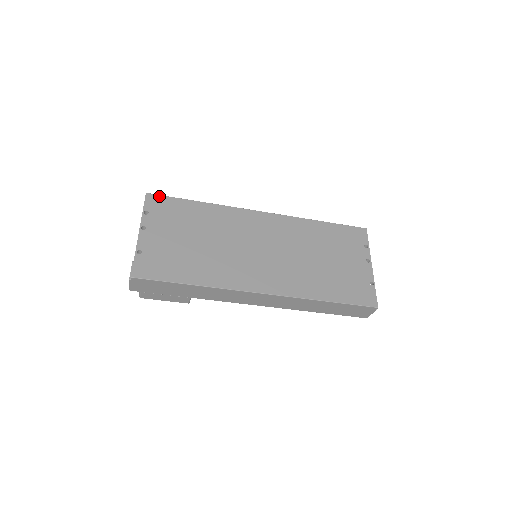
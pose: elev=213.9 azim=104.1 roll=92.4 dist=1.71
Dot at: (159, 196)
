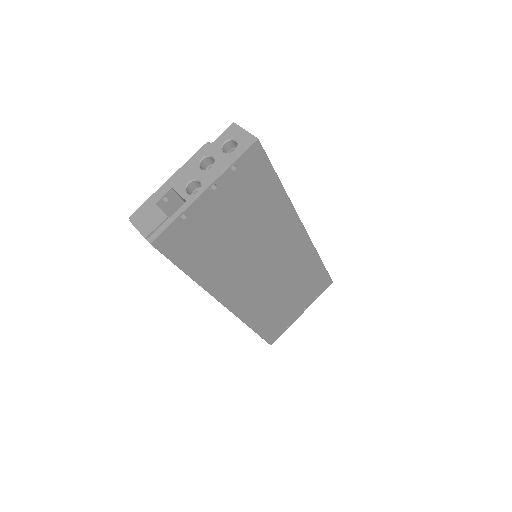
Dot at: (263, 153)
